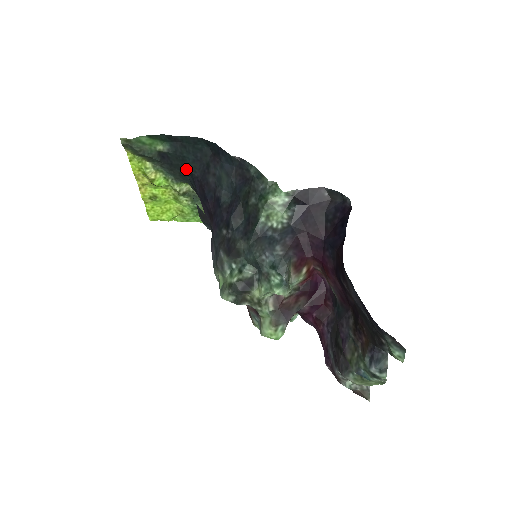
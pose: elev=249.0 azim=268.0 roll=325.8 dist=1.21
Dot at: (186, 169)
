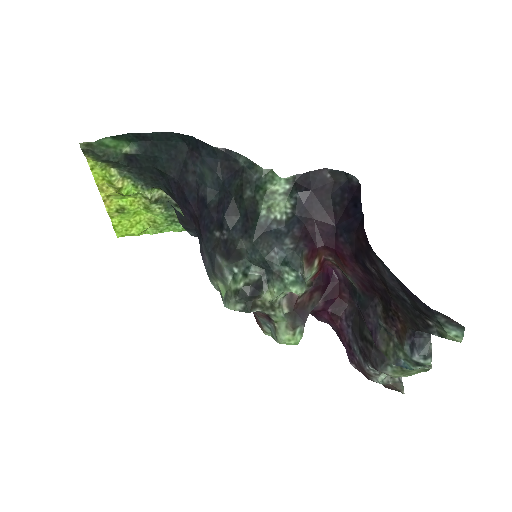
Dot at: (159, 171)
